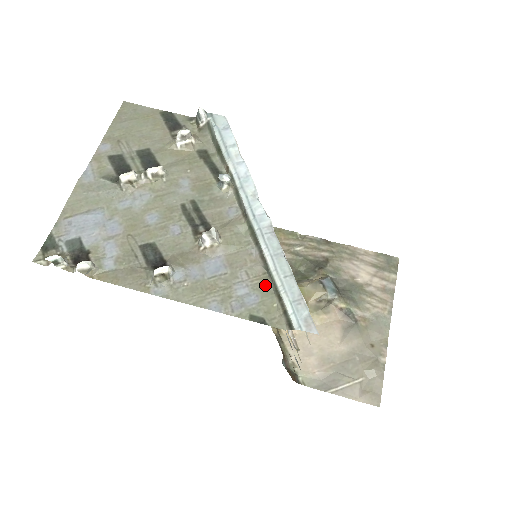
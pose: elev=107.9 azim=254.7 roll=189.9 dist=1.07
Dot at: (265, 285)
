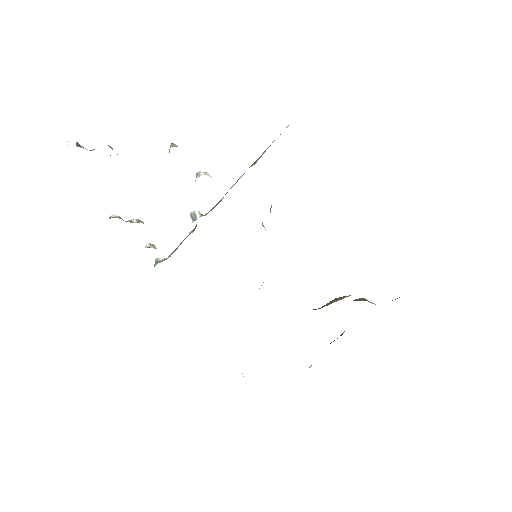
Dot at: occluded
